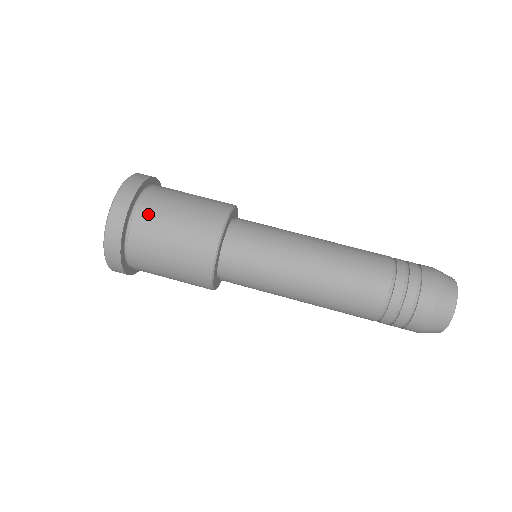
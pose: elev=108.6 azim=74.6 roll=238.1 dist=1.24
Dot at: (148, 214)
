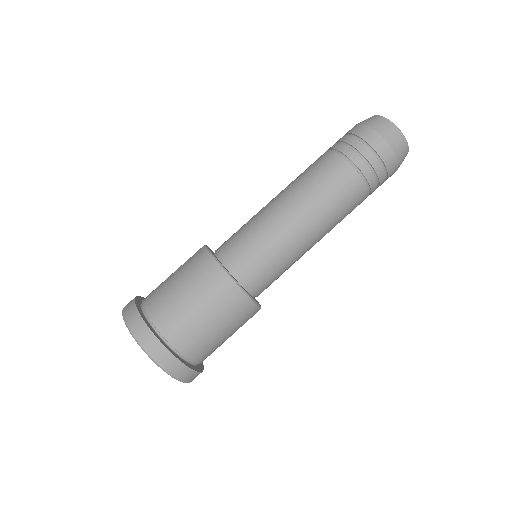
Dot at: (201, 353)
